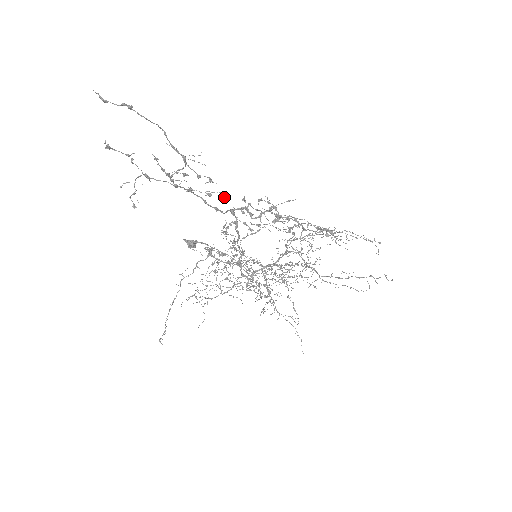
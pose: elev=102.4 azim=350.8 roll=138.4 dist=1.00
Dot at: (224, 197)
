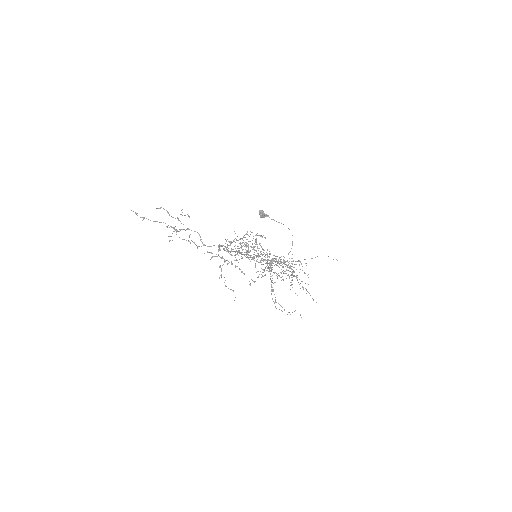
Dot at: (197, 248)
